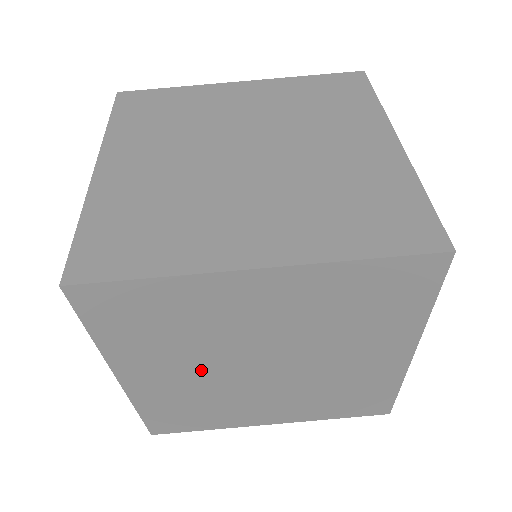
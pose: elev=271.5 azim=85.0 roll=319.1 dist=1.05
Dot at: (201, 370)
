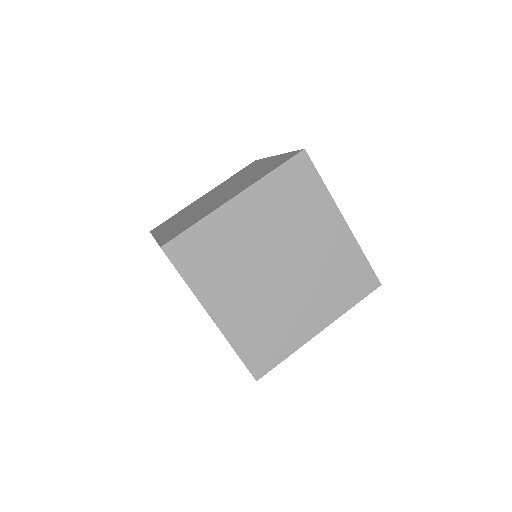
Dot at: (250, 288)
